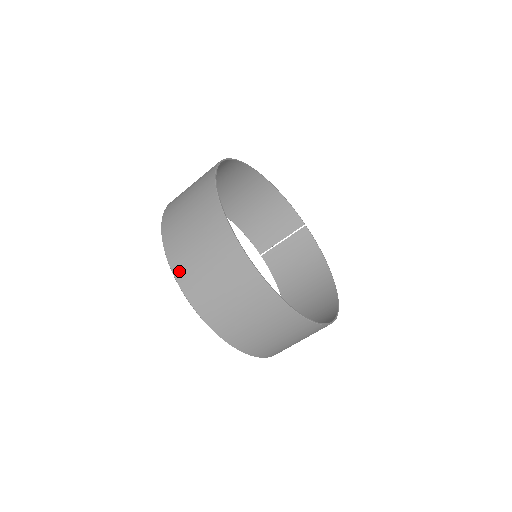
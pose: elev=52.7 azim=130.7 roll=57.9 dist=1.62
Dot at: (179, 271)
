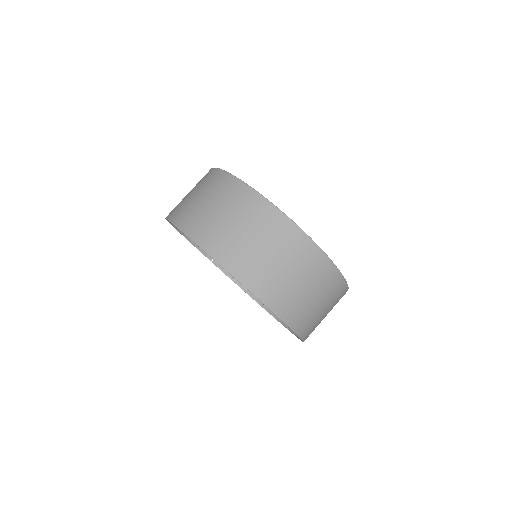
Dot at: (254, 284)
